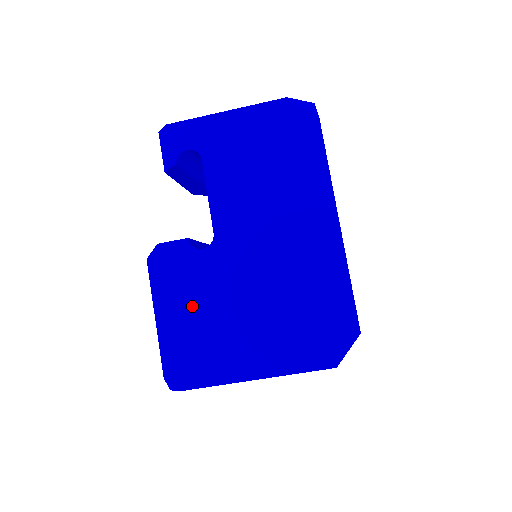
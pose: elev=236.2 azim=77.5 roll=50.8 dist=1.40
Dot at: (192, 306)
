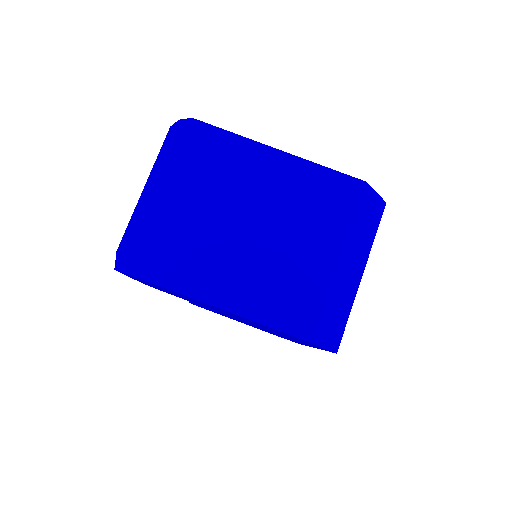
Dot at: occluded
